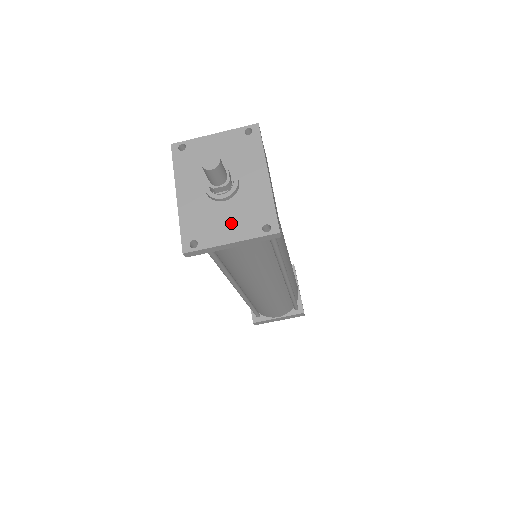
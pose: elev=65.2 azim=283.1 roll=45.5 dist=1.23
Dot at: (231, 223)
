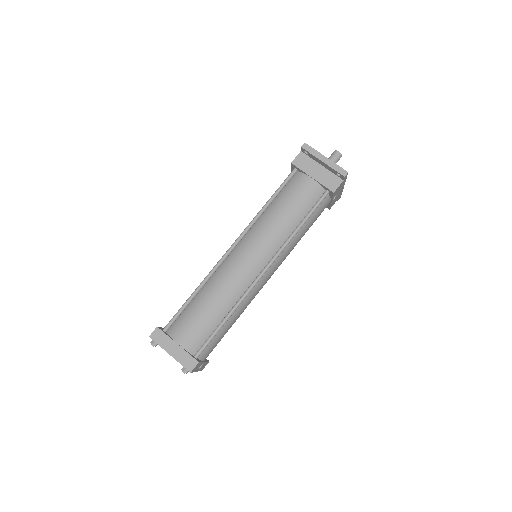
Dot at: occluded
